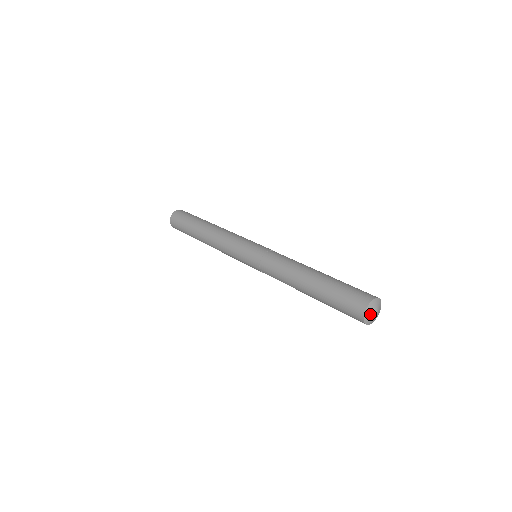
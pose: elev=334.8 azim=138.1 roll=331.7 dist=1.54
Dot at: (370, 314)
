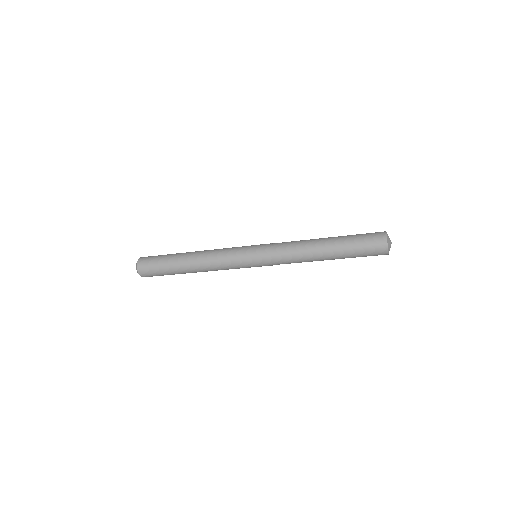
Dot at: (389, 240)
